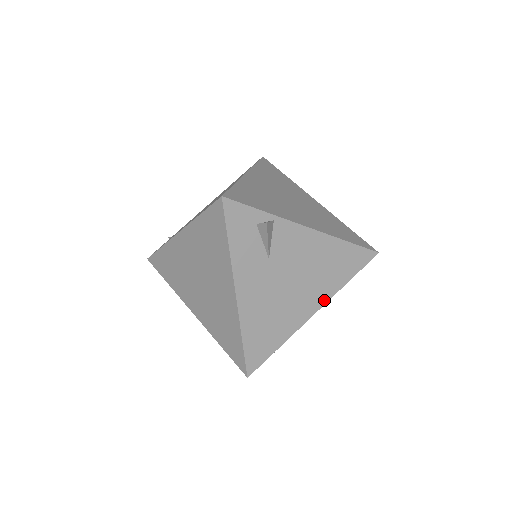
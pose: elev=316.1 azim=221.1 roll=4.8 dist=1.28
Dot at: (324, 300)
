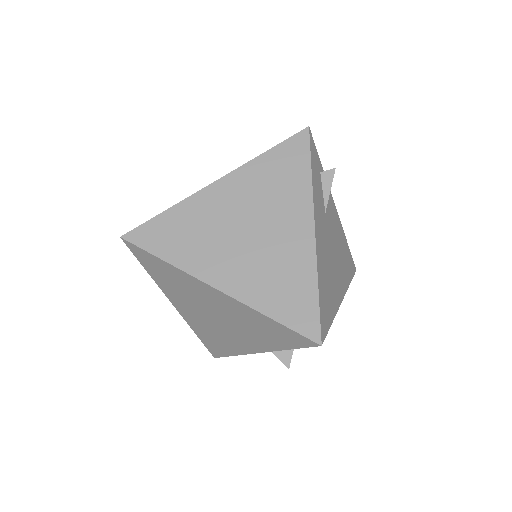
Dot at: (344, 290)
